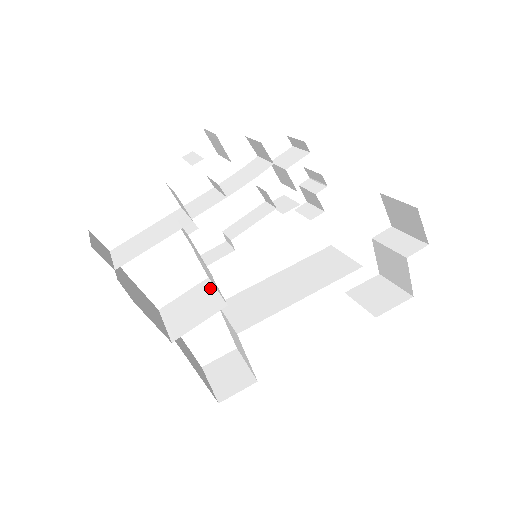
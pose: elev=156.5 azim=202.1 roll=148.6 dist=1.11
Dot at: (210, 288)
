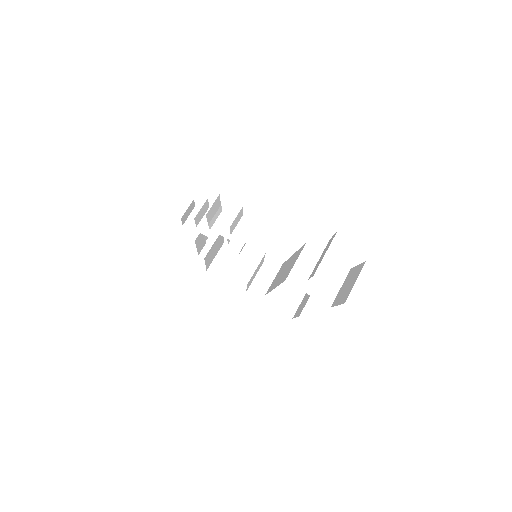
Dot at: (259, 264)
